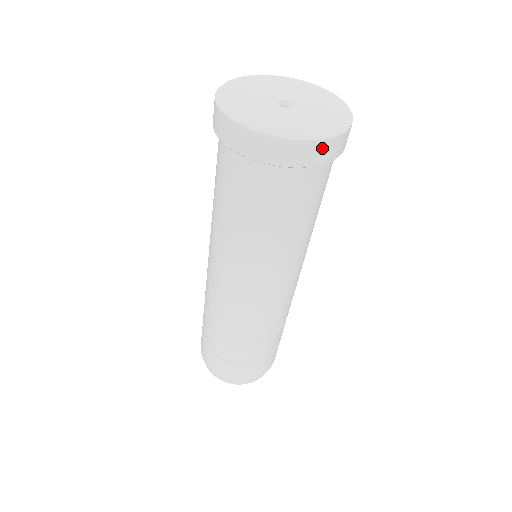
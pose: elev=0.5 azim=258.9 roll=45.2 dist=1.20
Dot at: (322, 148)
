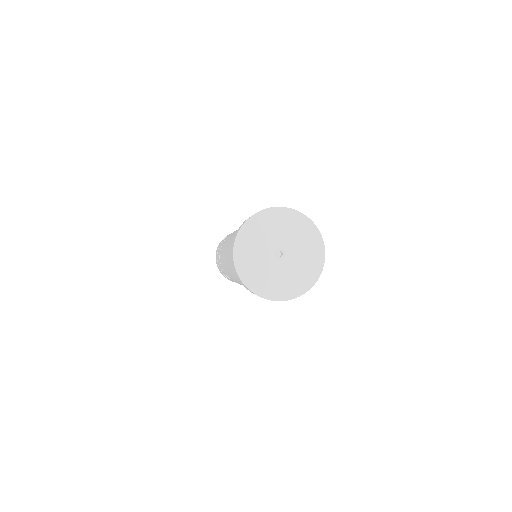
Dot at: occluded
